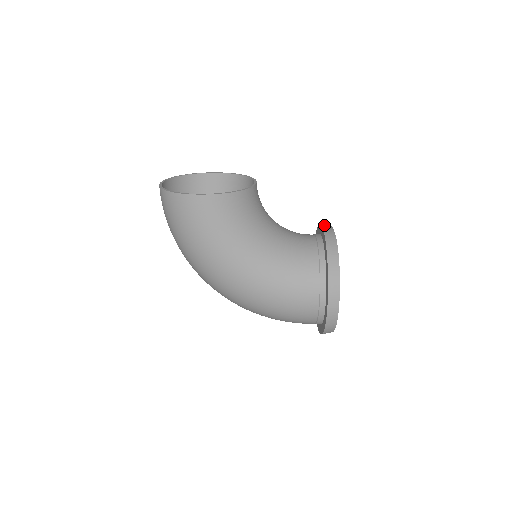
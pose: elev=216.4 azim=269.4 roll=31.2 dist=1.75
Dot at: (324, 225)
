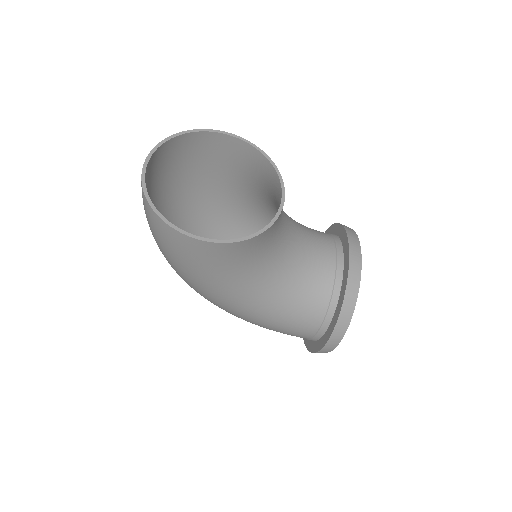
Dot at: (352, 246)
